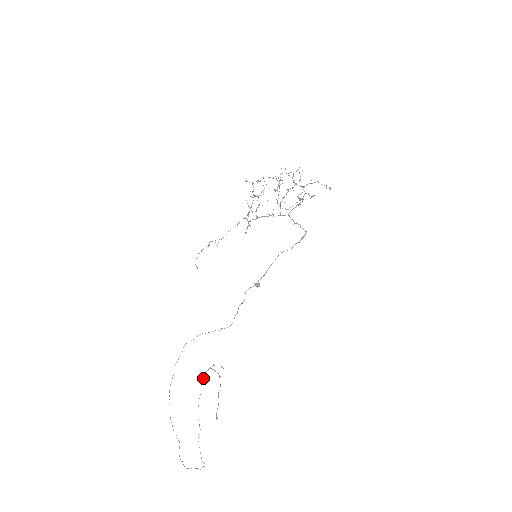
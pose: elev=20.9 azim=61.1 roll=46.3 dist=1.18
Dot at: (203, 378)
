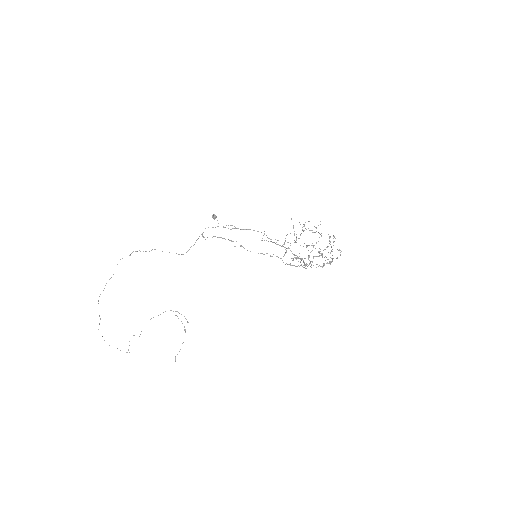
Dot at: occluded
